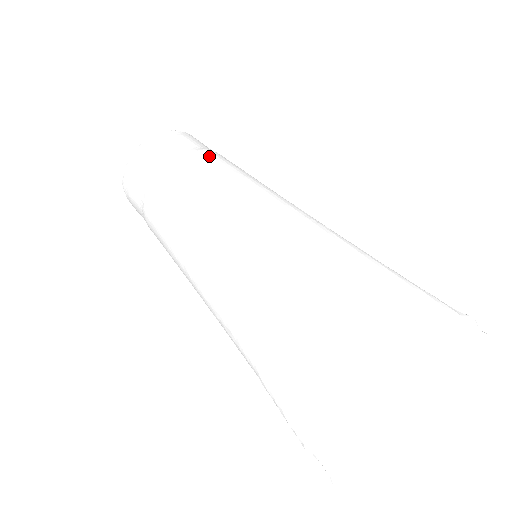
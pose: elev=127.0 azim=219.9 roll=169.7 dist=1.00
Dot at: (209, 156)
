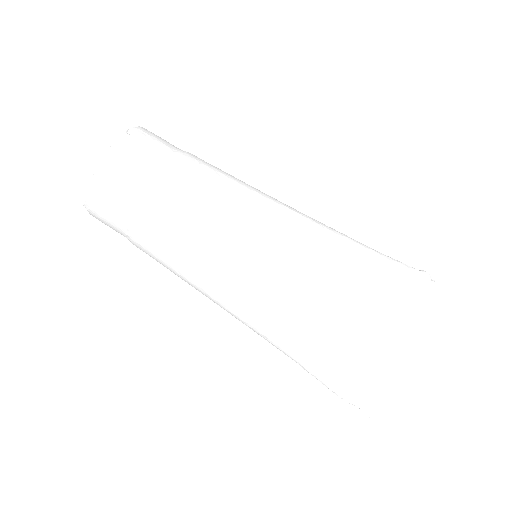
Dot at: (188, 169)
